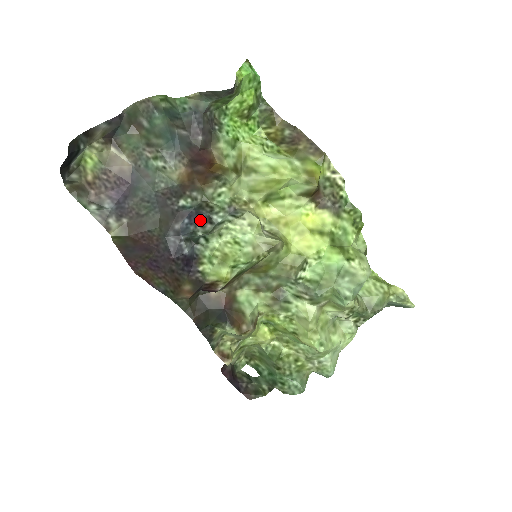
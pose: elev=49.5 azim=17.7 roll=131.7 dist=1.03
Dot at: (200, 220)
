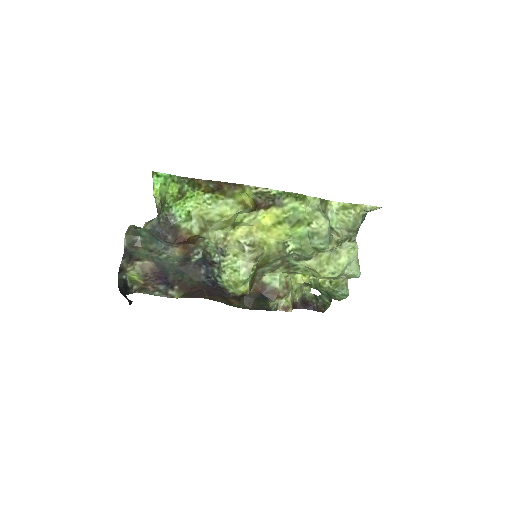
Dot at: (210, 264)
